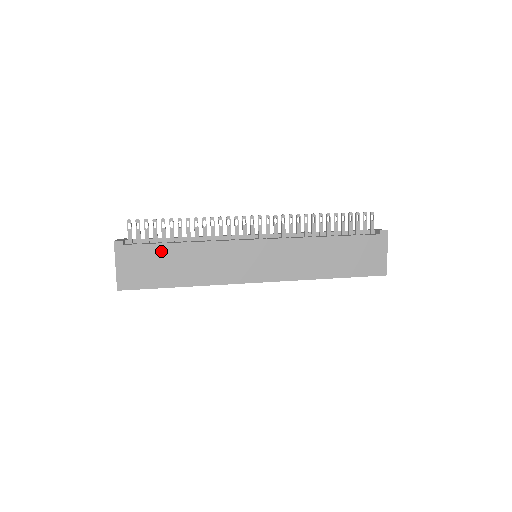
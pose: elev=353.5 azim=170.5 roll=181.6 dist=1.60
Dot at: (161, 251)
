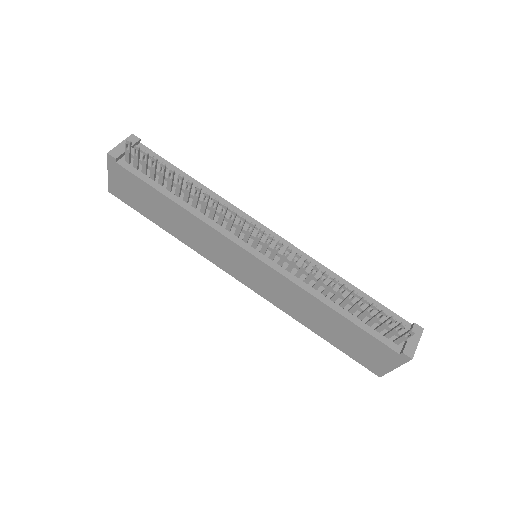
Dot at: (151, 193)
